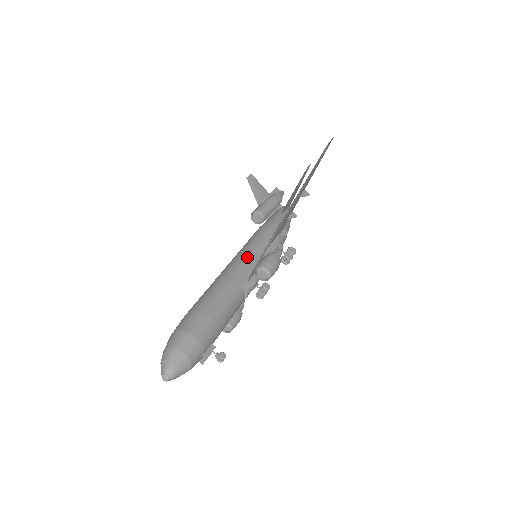
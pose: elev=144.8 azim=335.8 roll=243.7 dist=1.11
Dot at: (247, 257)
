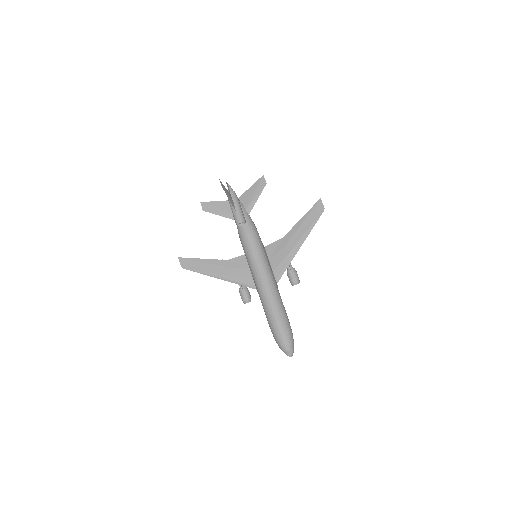
Dot at: (269, 267)
